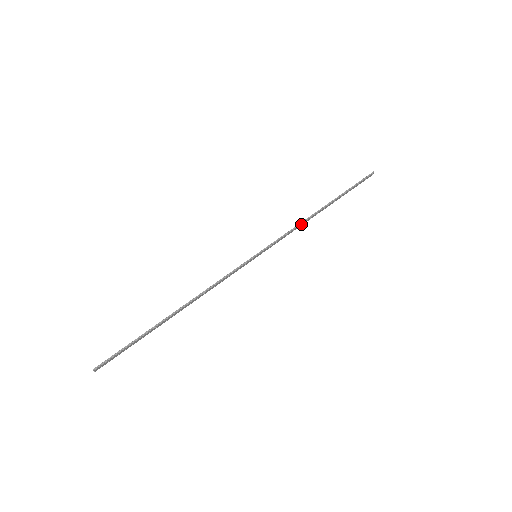
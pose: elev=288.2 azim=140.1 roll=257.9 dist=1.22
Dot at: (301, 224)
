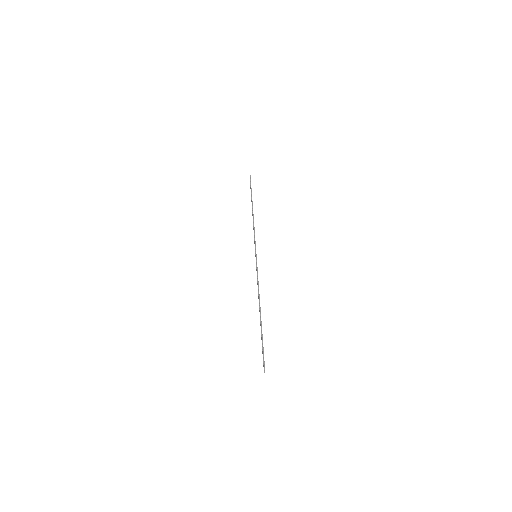
Dot at: occluded
